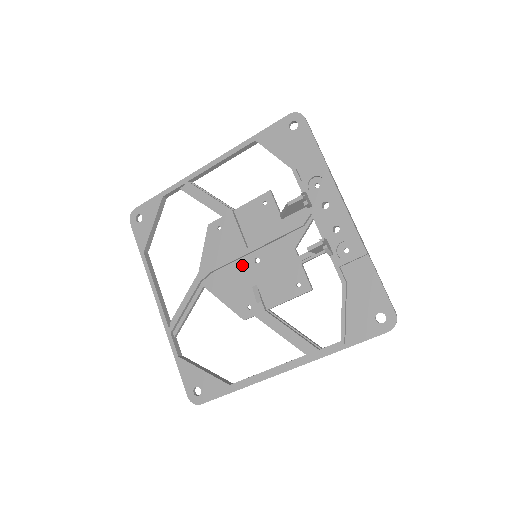
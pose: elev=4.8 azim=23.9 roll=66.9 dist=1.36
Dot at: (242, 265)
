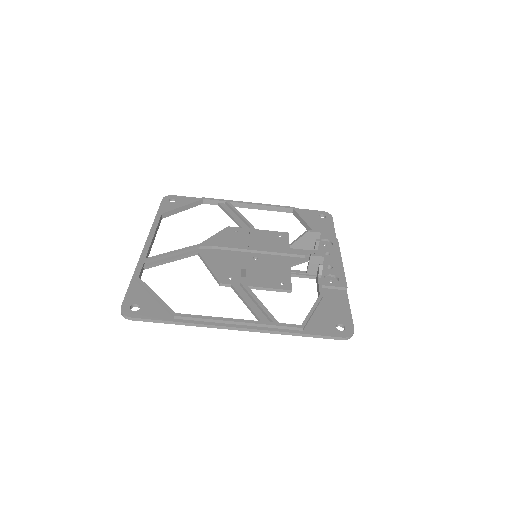
Dot at: (241, 255)
